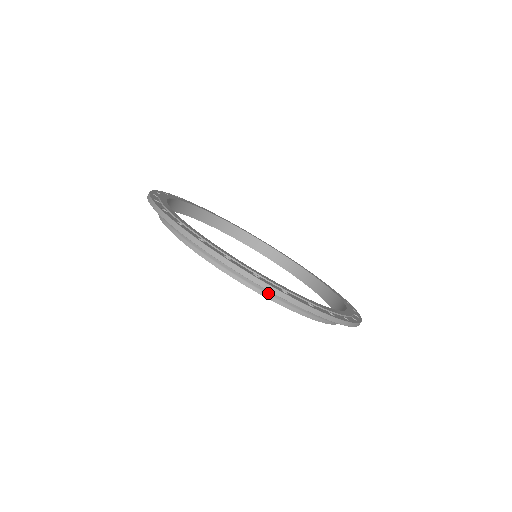
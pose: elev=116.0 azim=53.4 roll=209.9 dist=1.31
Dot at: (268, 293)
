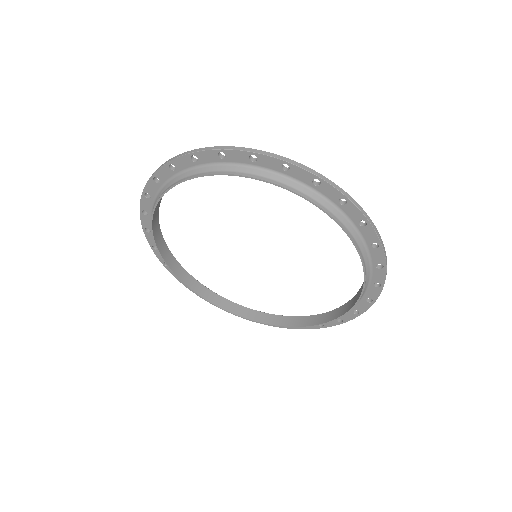
Dot at: (300, 190)
